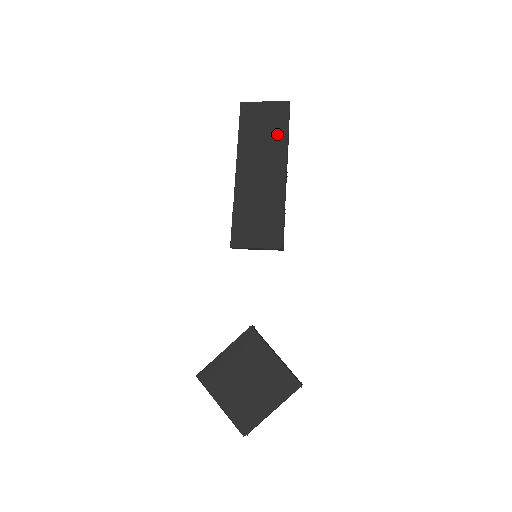
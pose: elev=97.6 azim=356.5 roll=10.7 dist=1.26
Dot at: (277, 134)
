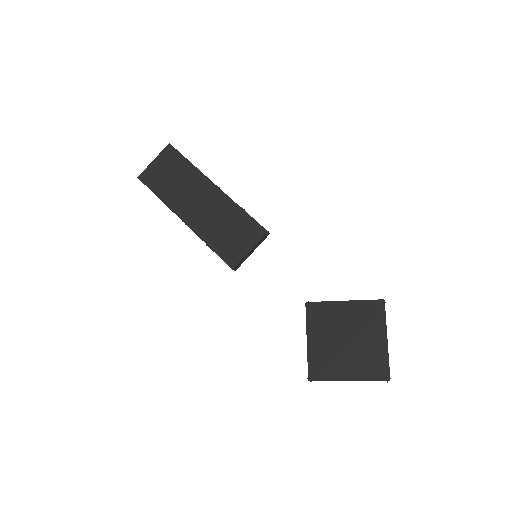
Dot at: (183, 170)
